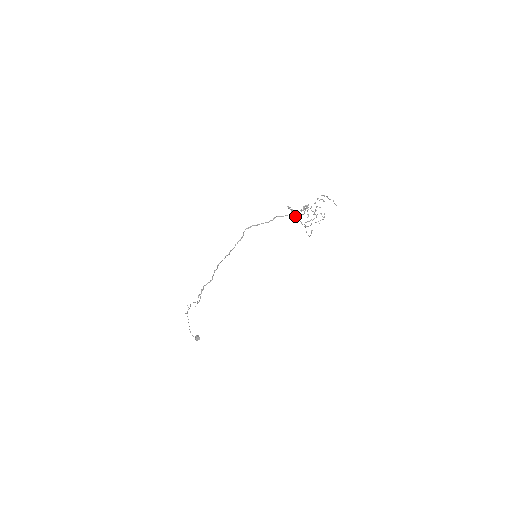
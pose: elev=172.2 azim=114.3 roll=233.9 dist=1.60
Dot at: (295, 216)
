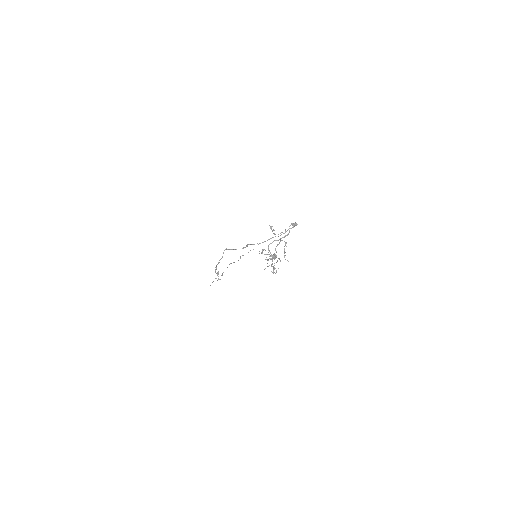
Dot at: occluded
